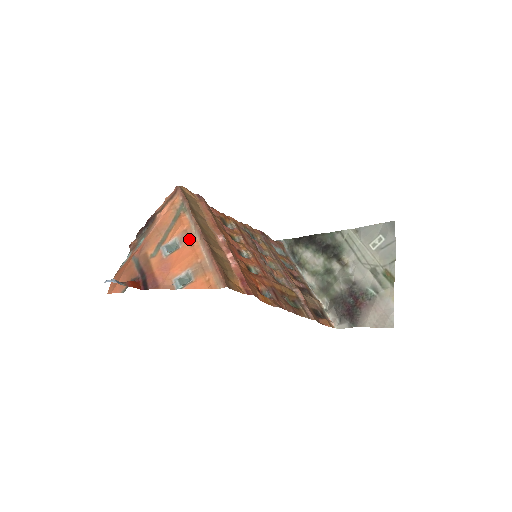
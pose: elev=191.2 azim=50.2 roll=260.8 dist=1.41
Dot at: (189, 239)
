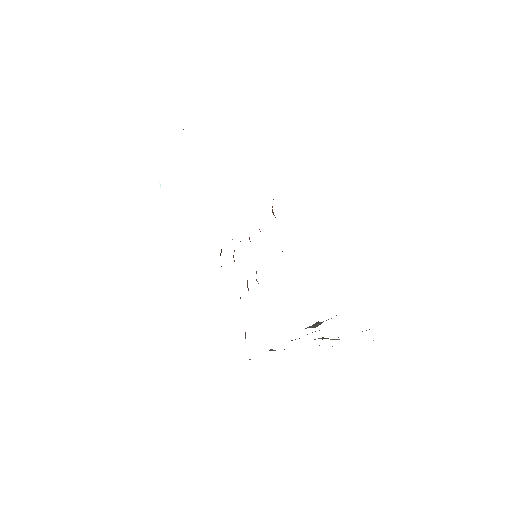
Dot at: occluded
